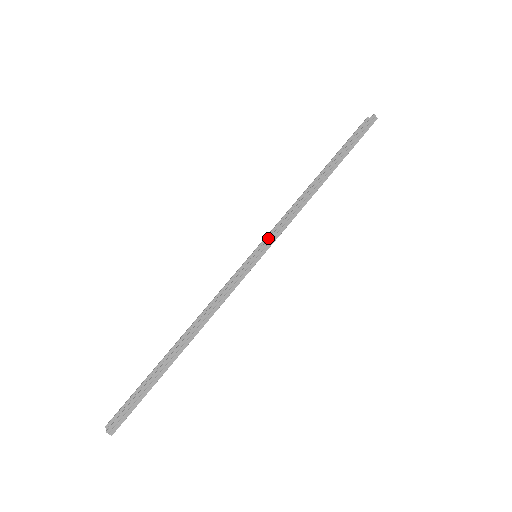
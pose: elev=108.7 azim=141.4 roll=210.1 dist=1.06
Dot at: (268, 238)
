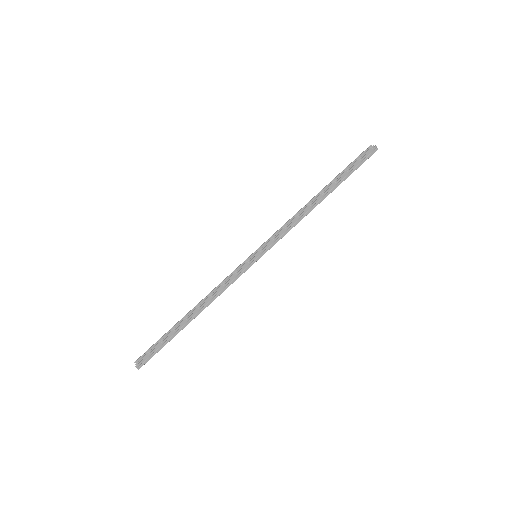
Dot at: (267, 243)
